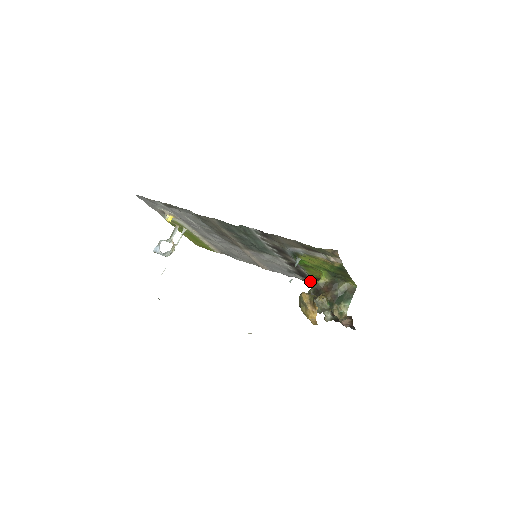
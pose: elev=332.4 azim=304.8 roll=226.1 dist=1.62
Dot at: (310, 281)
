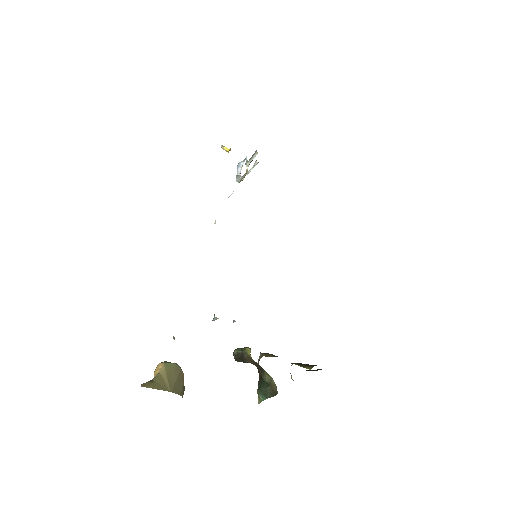
Dot at: occluded
